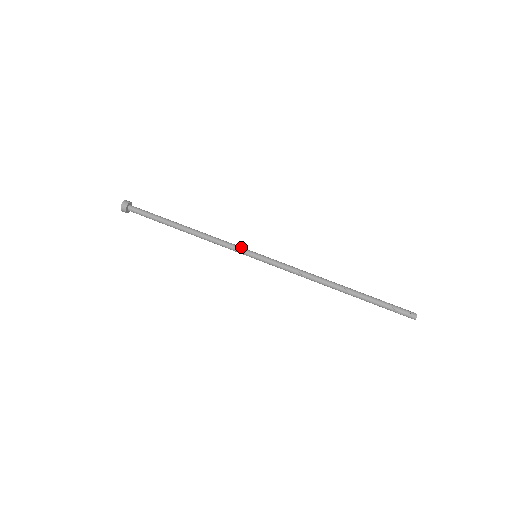
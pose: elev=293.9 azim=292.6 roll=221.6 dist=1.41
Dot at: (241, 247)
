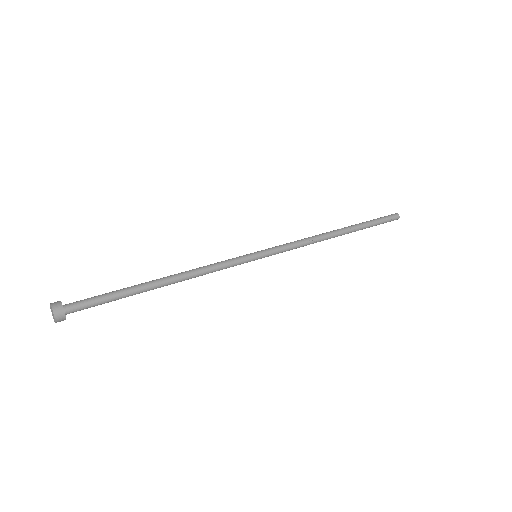
Dot at: (235, 258)
